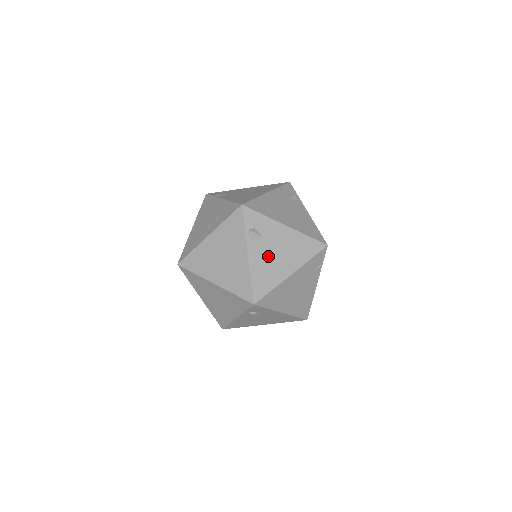
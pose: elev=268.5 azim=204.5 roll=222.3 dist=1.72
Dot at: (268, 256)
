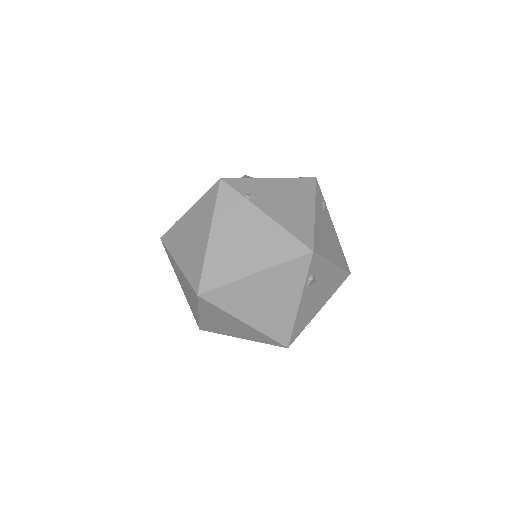
Dot at: (312, 299)
